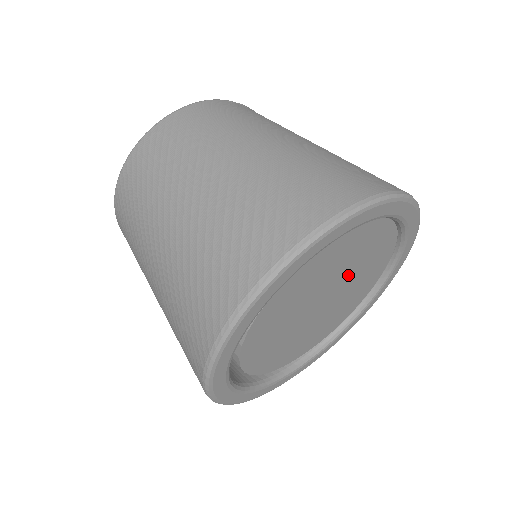
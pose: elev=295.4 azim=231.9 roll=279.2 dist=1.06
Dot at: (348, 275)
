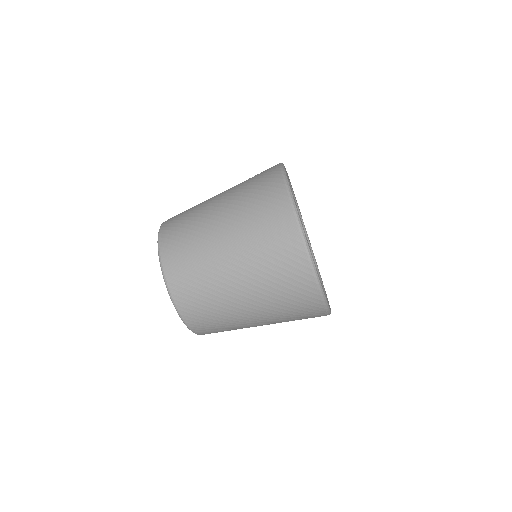
Dot at: occluded
